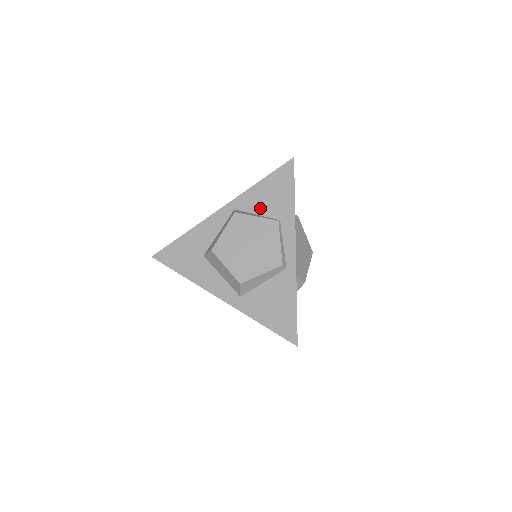
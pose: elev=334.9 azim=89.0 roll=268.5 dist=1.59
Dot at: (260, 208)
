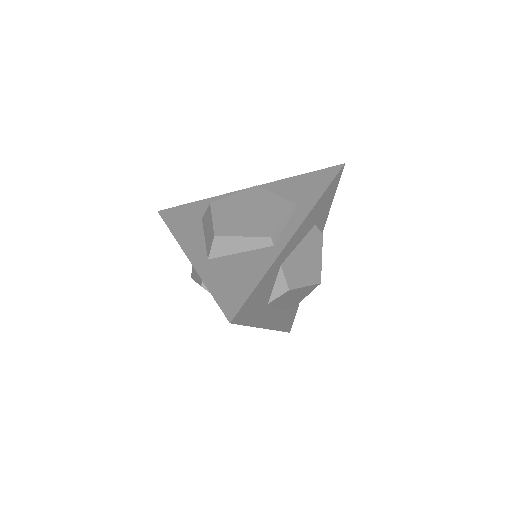
Dot at: (284, 194)
